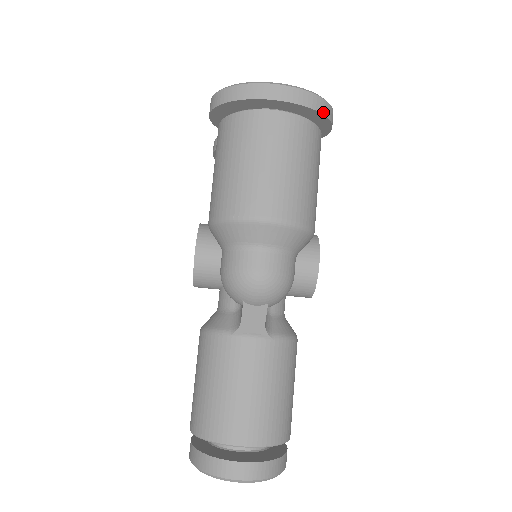
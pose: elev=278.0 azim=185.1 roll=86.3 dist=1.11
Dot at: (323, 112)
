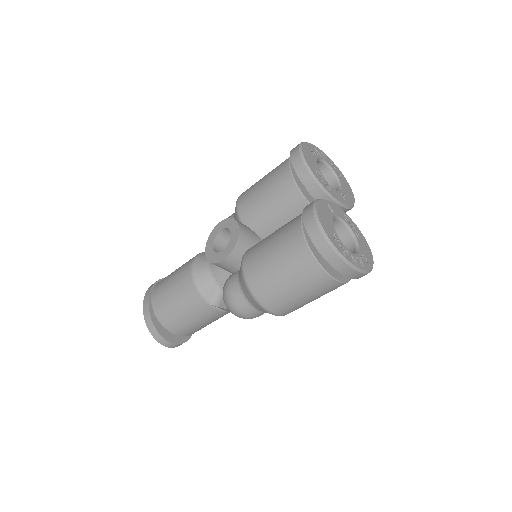
Dot at: occluded
